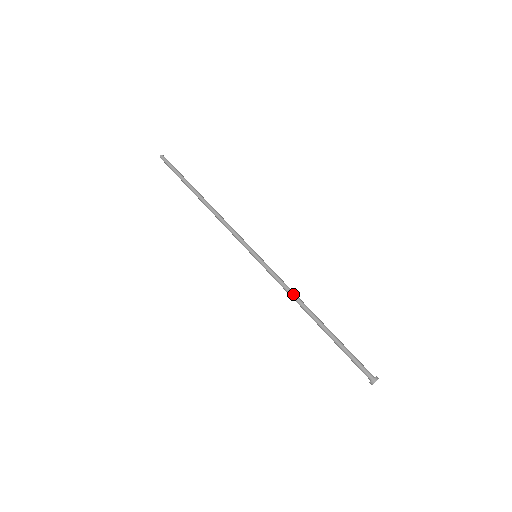
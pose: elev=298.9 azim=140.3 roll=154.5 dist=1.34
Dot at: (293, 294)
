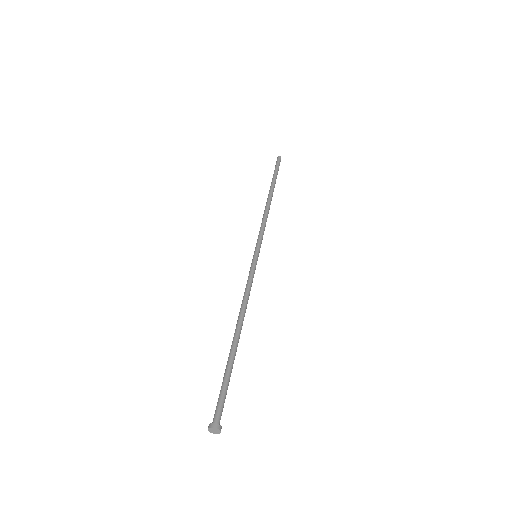
Dot at: (243, 301)
